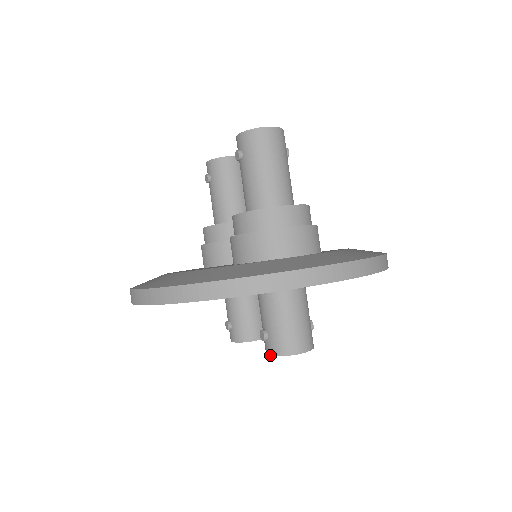
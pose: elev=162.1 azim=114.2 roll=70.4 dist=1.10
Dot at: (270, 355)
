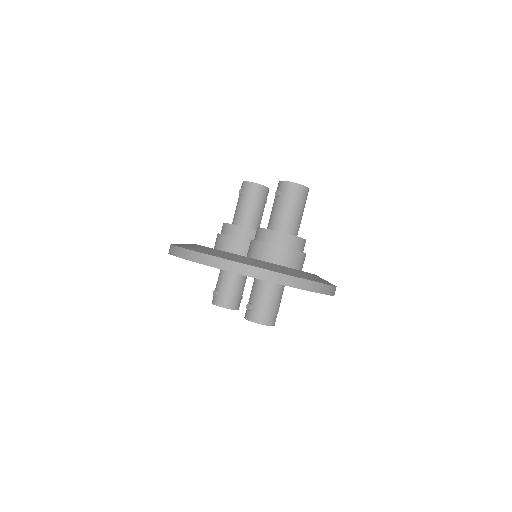
Dot at: (249, 320)
